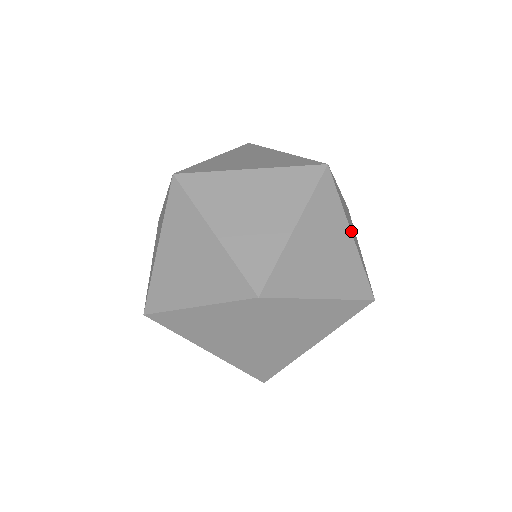
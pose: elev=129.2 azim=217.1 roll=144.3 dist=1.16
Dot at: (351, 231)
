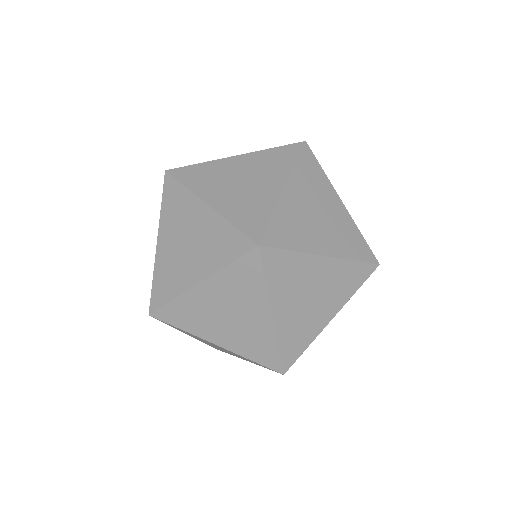
Dot at: occluded
